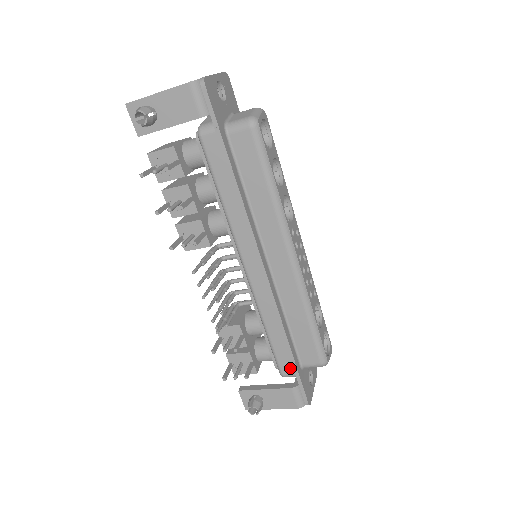
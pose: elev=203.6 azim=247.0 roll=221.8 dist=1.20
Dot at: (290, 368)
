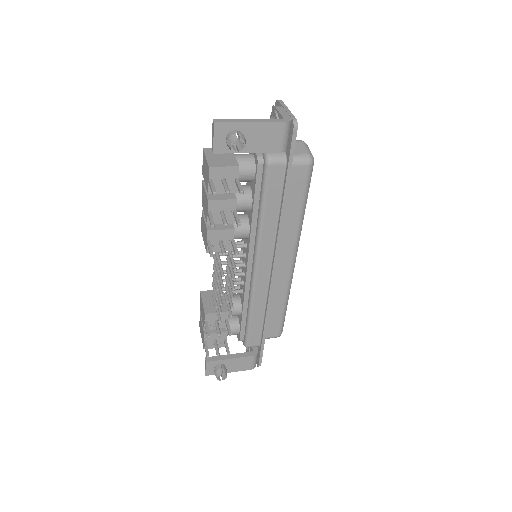
Dot at: (257, 341)
